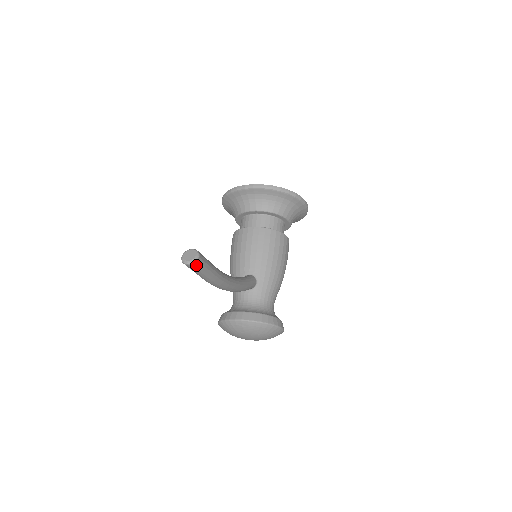
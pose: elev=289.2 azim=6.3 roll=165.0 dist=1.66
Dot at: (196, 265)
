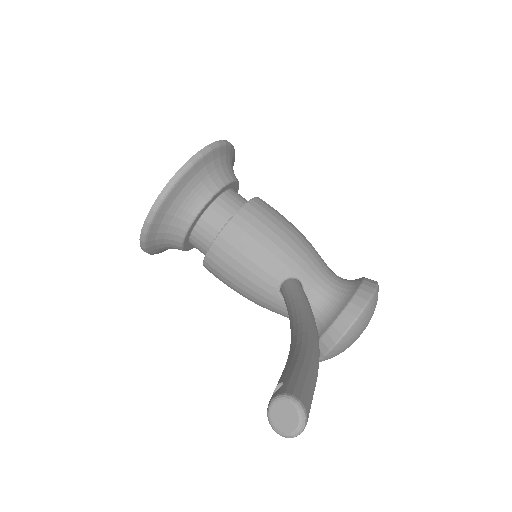
Dot at: (307, 413)
